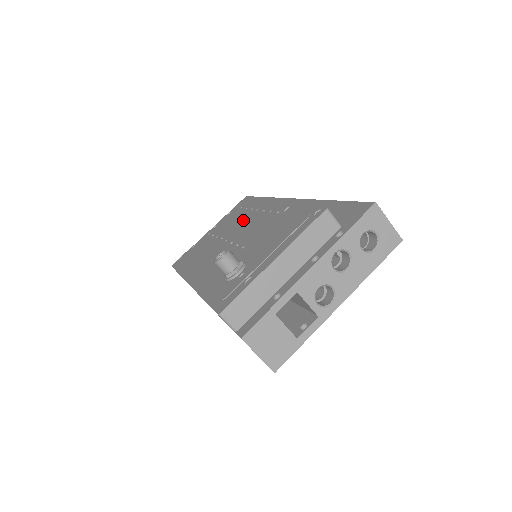
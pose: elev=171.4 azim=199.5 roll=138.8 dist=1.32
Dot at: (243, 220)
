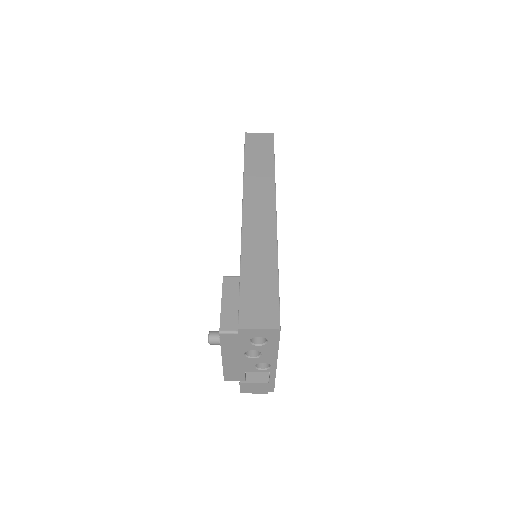
Dot at: occluded
